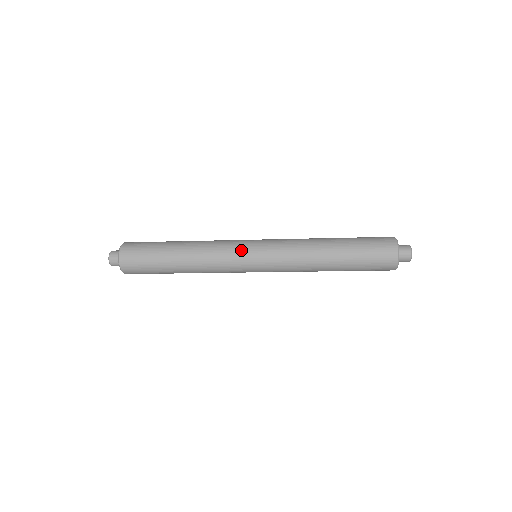
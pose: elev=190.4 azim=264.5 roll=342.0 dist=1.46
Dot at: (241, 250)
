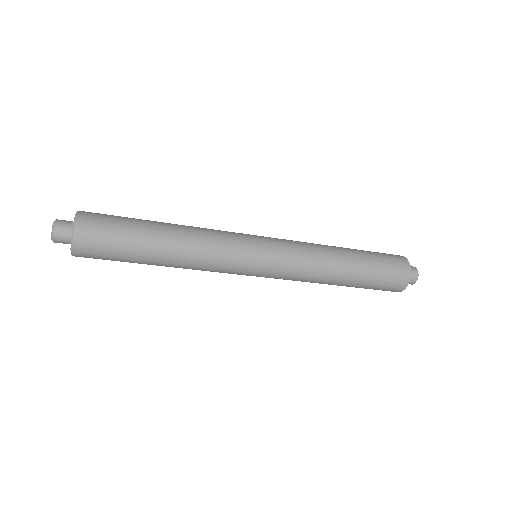
Dot at: (246, 258)
